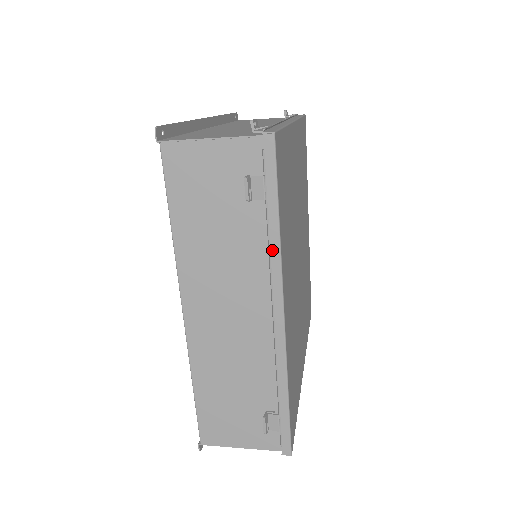
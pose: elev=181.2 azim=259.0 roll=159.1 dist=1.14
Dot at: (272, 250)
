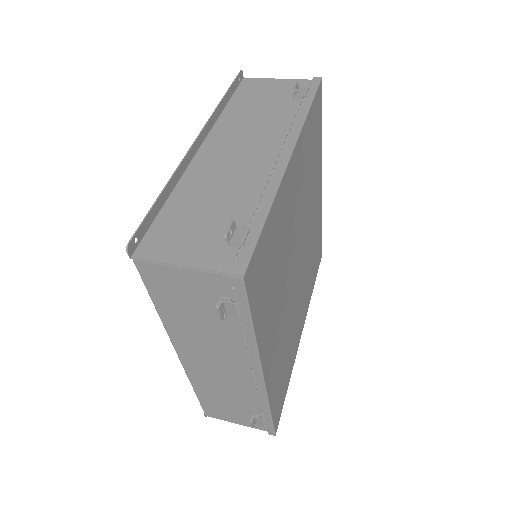
Dot at: (249, 344)
